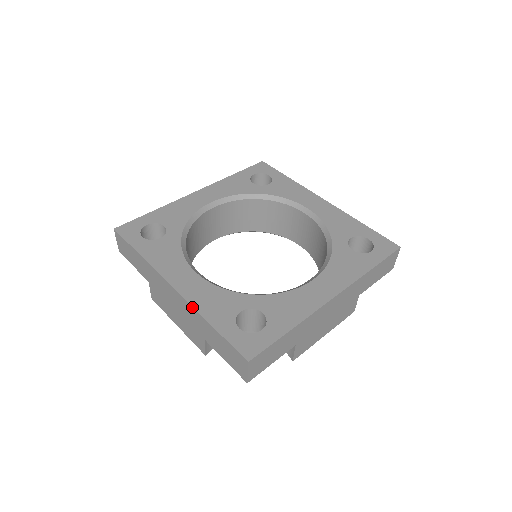
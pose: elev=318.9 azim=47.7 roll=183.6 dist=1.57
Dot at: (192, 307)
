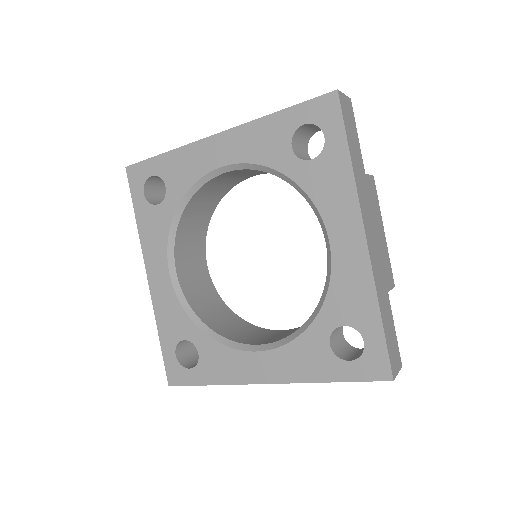
Dot at: occluded
